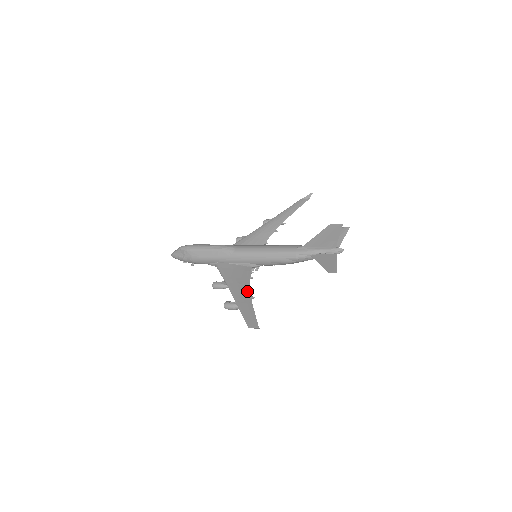
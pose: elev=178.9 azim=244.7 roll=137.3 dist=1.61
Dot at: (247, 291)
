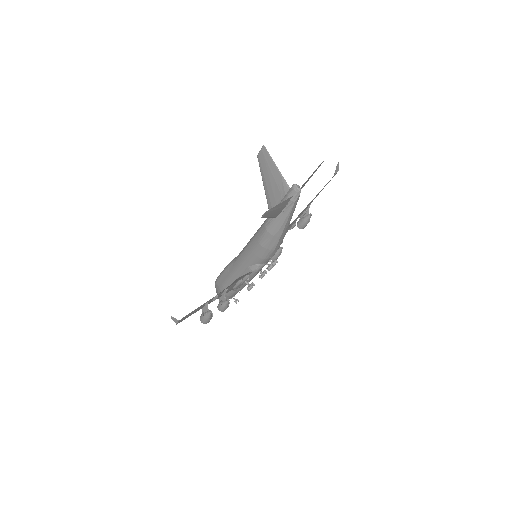
Dot at: (219, 293)
